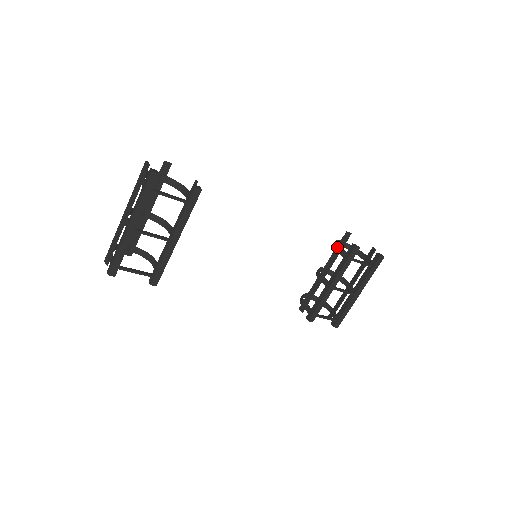
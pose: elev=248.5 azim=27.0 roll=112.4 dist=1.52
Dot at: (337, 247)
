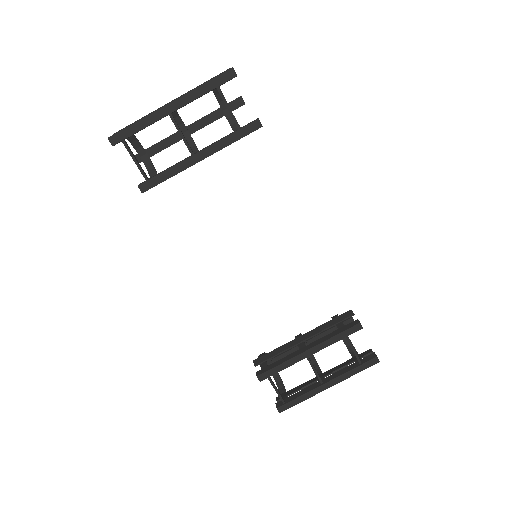
Dot at: (337, 317)
